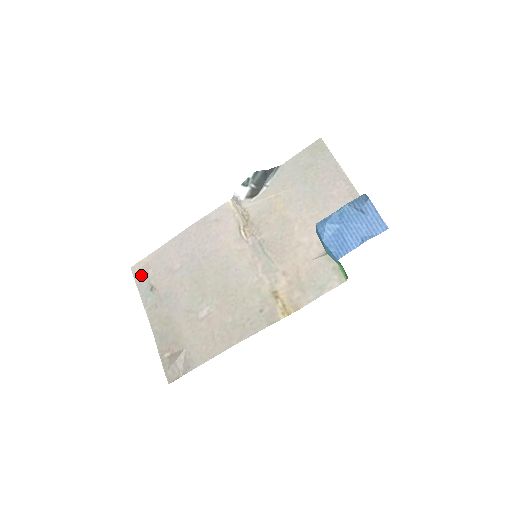
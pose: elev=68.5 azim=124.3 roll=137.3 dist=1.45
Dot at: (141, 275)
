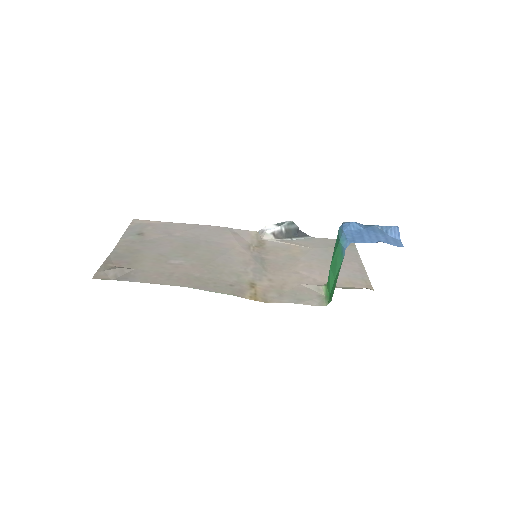
Dot at: (139, 225)
